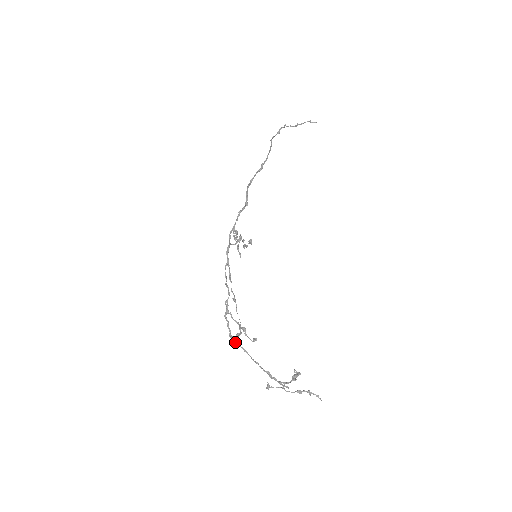
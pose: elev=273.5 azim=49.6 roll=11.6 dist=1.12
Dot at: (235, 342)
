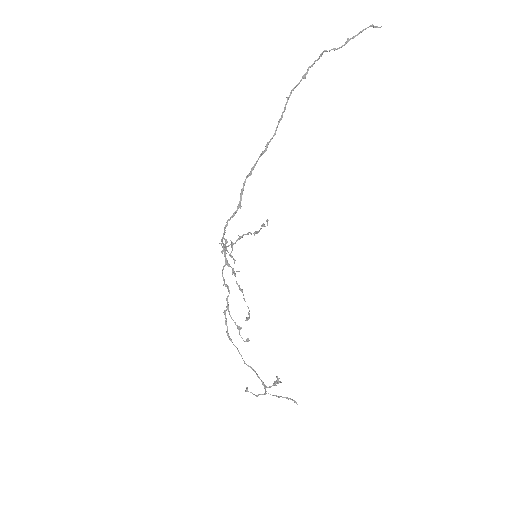
Dot at: occluded
